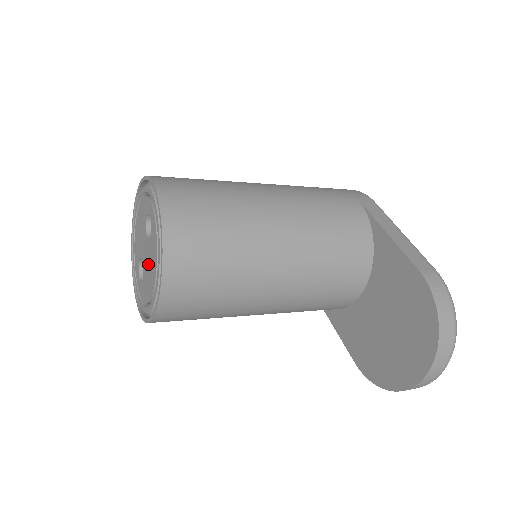
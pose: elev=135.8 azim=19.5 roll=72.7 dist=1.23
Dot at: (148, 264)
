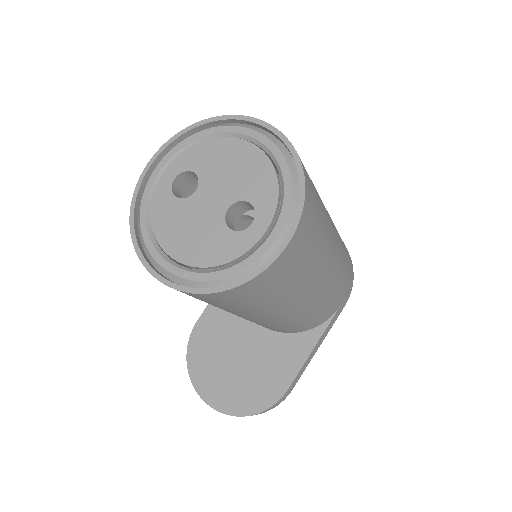
Dot at: (196, 224)
